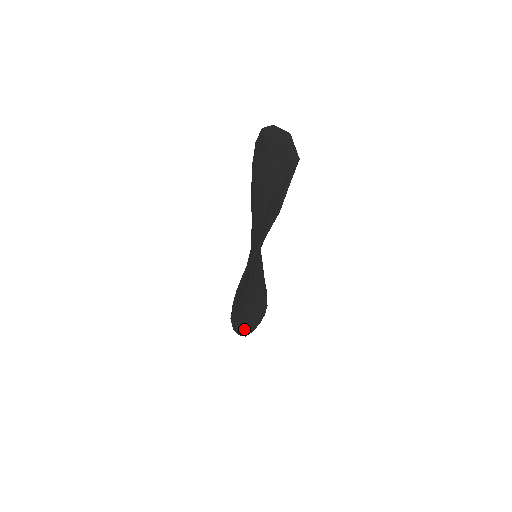
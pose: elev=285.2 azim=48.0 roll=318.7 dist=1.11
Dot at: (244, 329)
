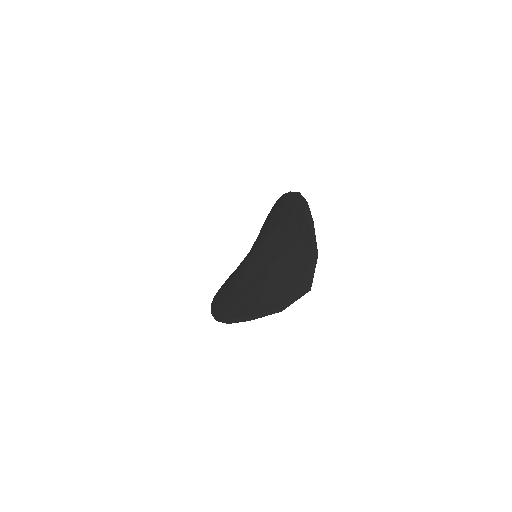
Dot at: occluded
